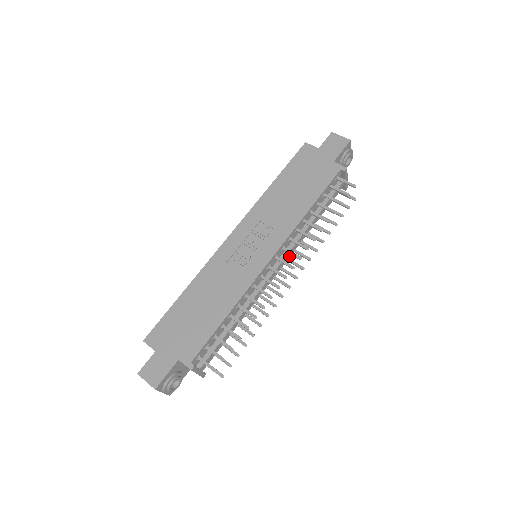
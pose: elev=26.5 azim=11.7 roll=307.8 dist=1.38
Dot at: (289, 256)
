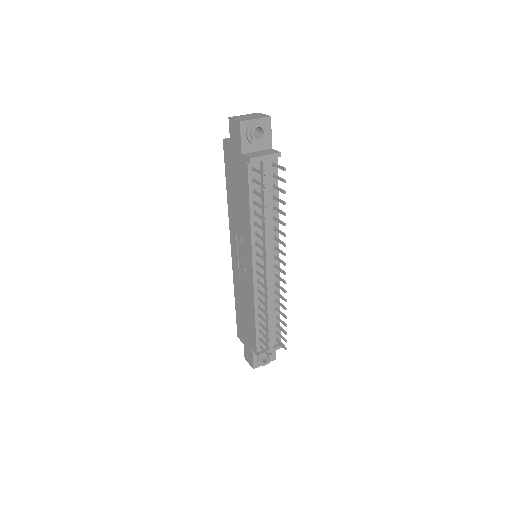
Dot at: (277, 242)
